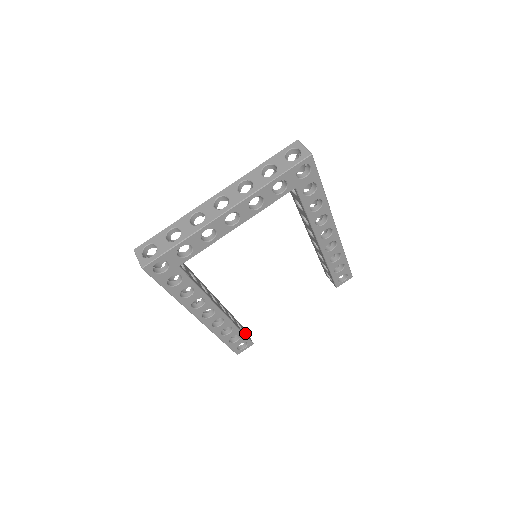
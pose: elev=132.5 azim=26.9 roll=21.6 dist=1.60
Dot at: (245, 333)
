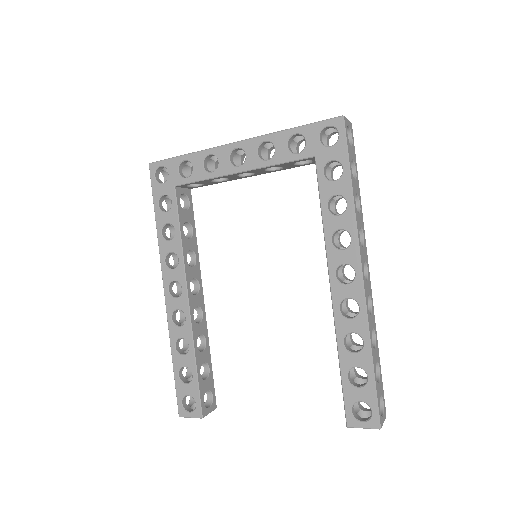
Dot at: (204, 390)
